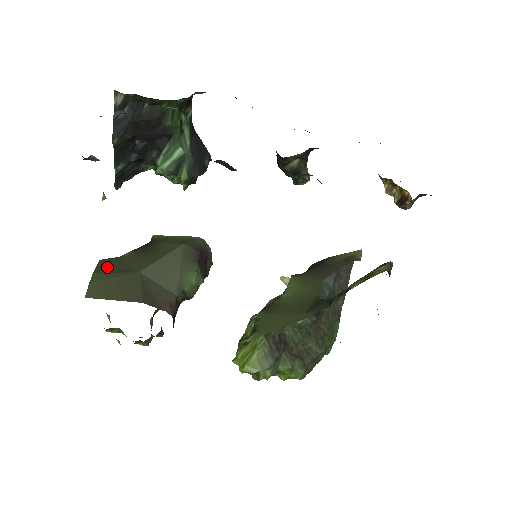
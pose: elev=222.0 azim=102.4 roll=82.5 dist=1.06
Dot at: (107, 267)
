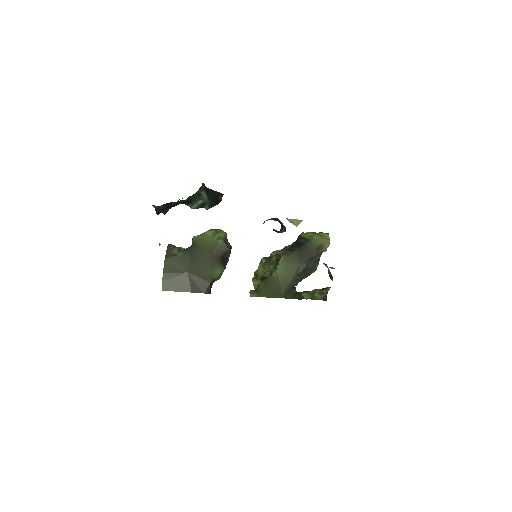
Dot at: (170, 267)
